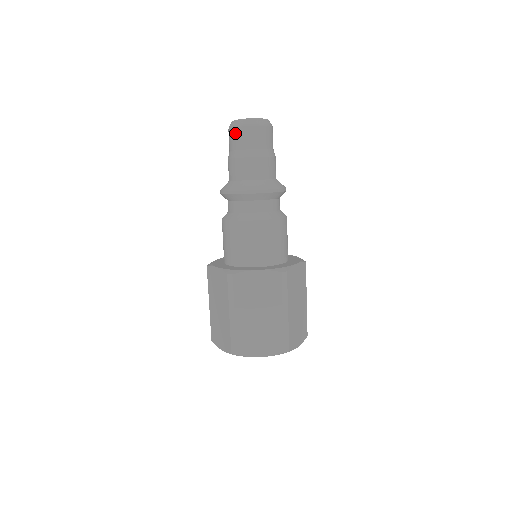
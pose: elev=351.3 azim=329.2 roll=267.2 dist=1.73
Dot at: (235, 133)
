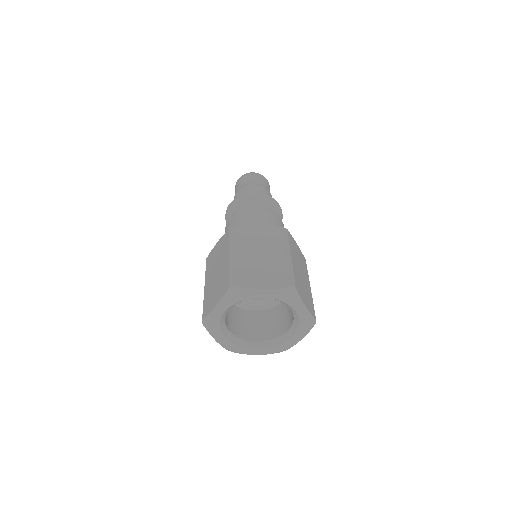
Dot at: (241, 179)
